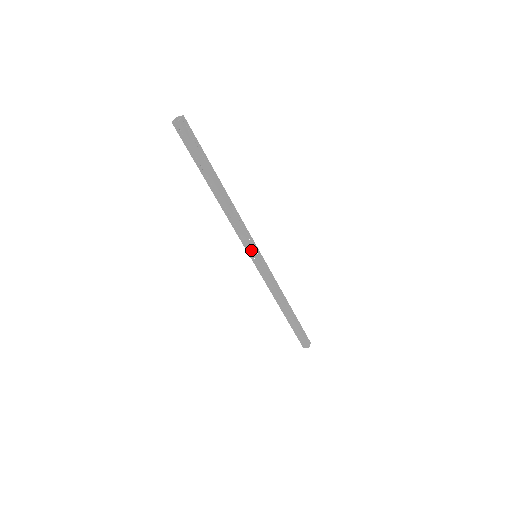
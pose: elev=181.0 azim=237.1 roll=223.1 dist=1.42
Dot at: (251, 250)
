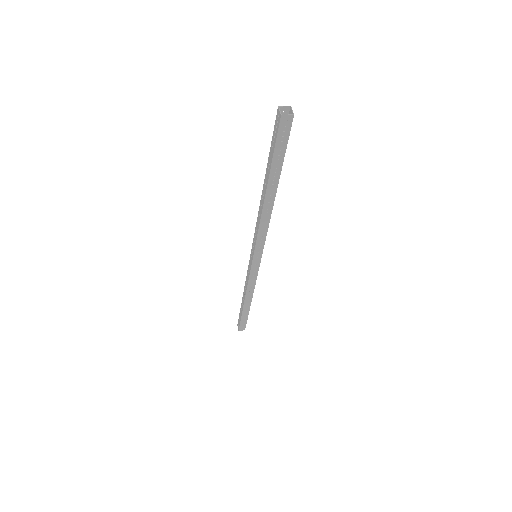
Dot at: (260, 252)
